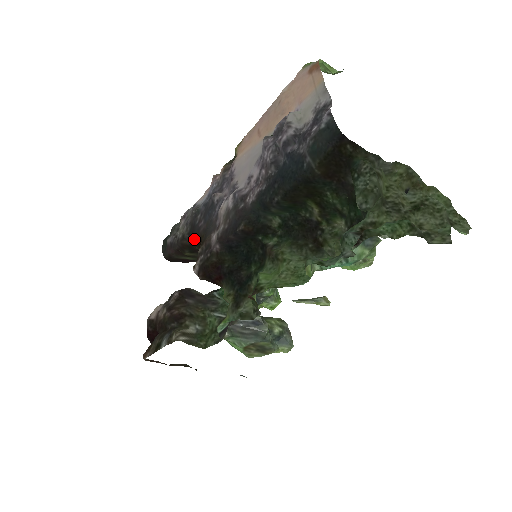
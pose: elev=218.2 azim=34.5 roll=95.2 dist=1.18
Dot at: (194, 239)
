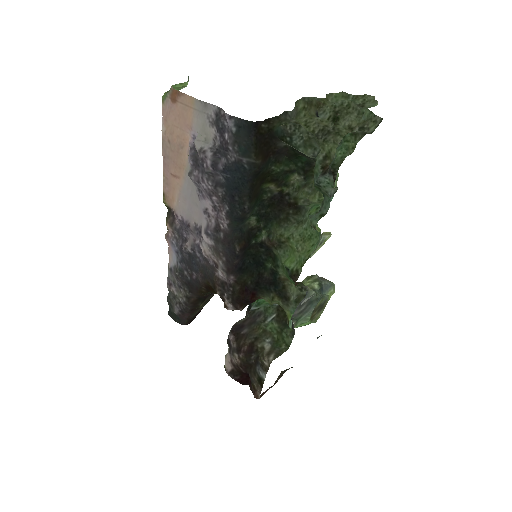
Dot at: (200, 291)
